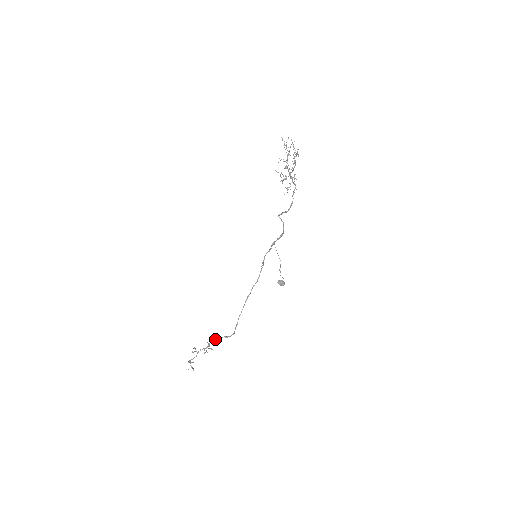
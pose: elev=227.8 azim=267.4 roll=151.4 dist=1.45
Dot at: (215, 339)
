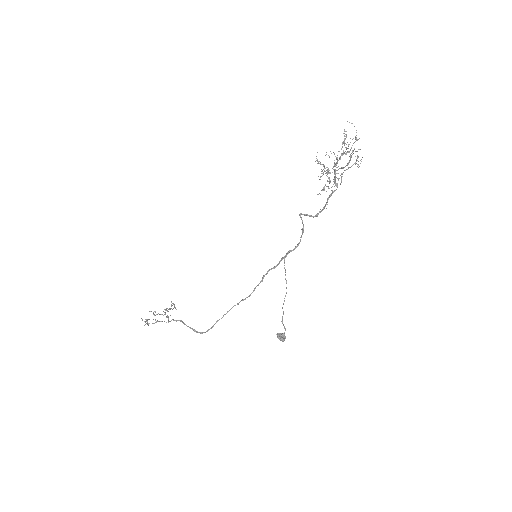
Dot at: (181, 321)
